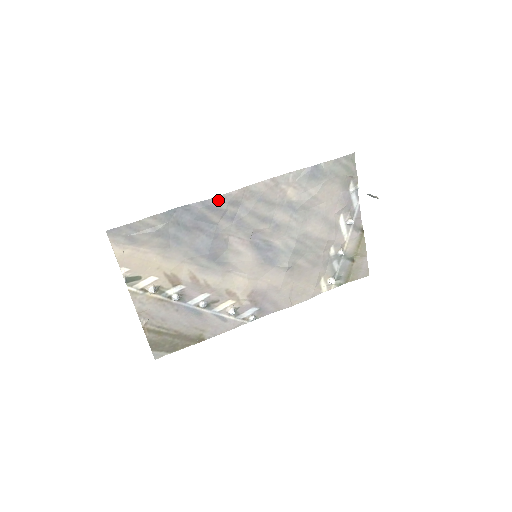
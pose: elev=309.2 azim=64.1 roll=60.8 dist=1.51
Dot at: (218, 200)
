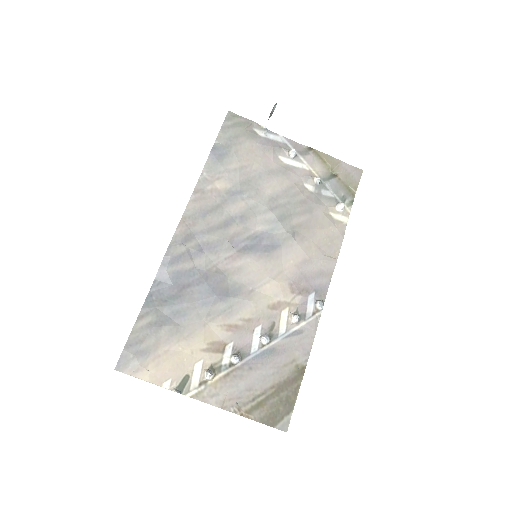
Dot at: (171, 249)
